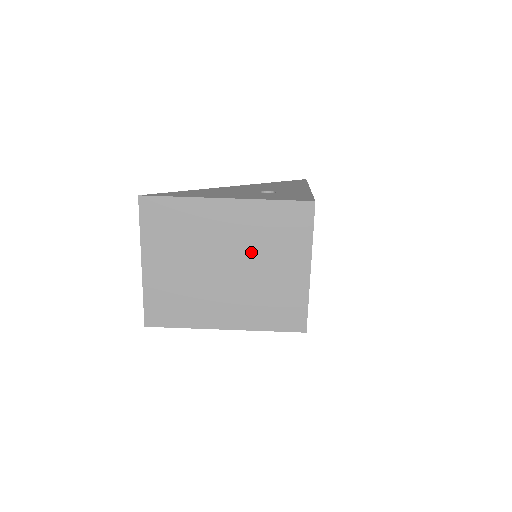
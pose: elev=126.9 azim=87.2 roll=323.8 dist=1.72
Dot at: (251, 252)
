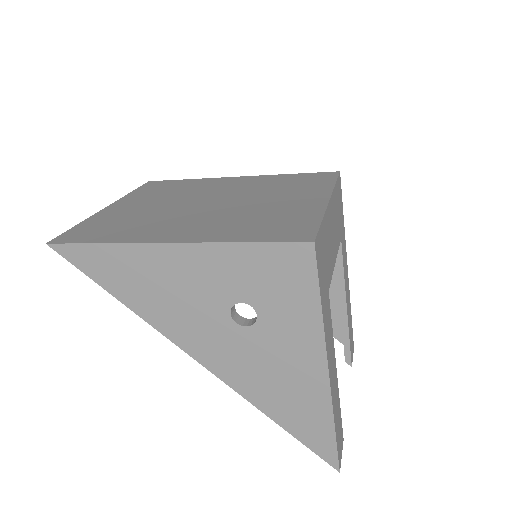
Dot at: (249, 195)
